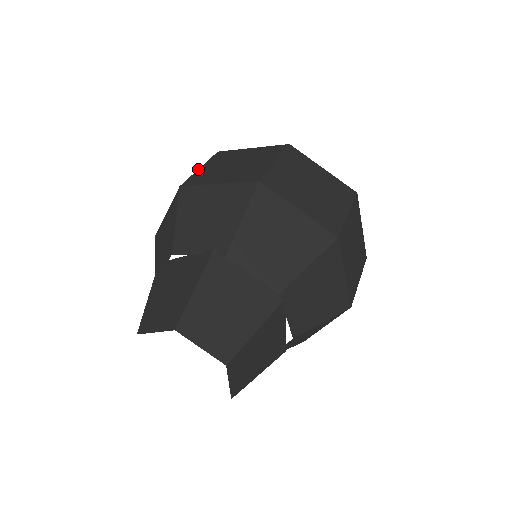
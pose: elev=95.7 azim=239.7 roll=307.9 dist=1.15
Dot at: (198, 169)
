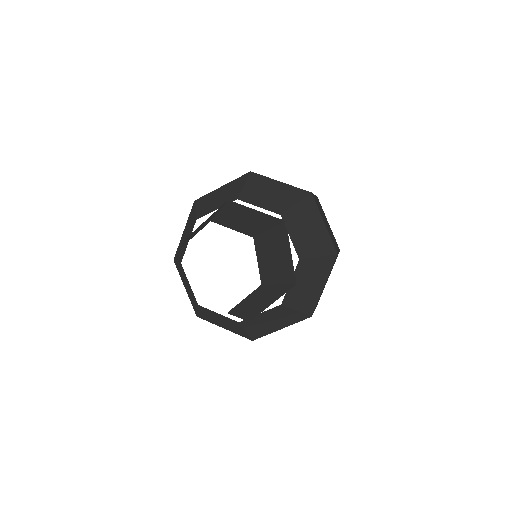
Dot at: occluded
